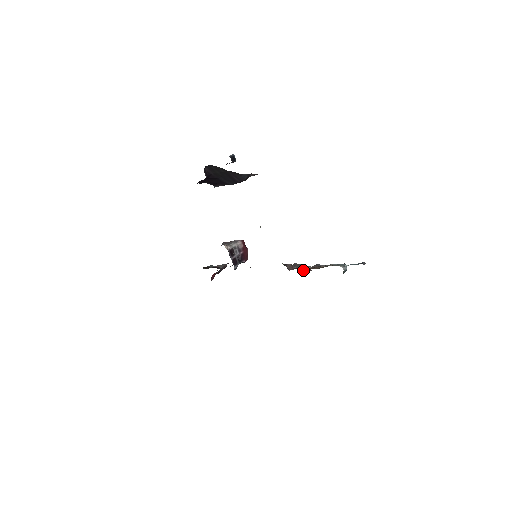
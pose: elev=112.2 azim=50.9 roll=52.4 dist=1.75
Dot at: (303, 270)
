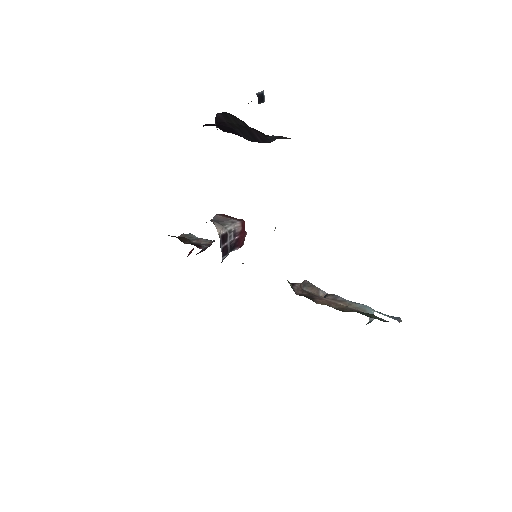
Dot at: (315, 301)
